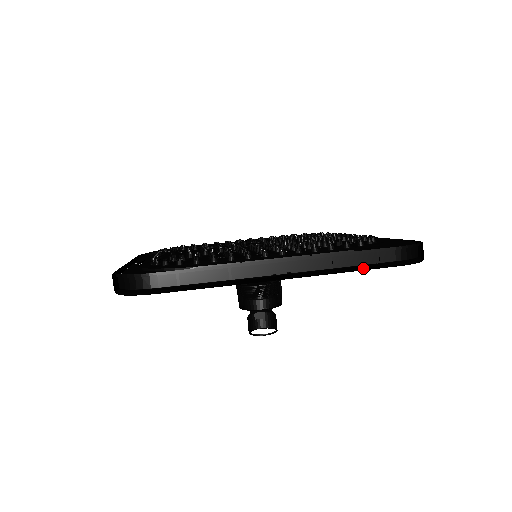
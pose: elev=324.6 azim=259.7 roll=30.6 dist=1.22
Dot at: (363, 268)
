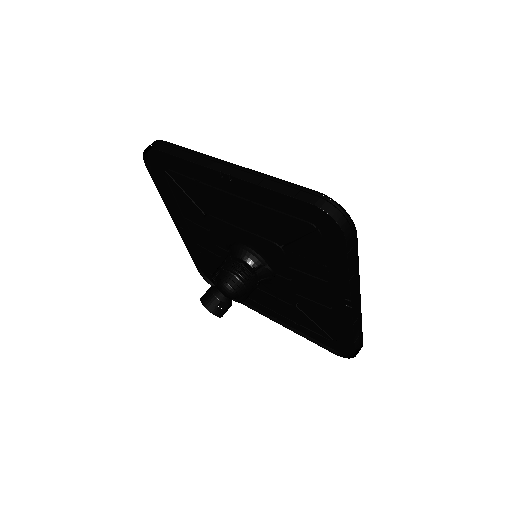
Dot at: (287, 211)
